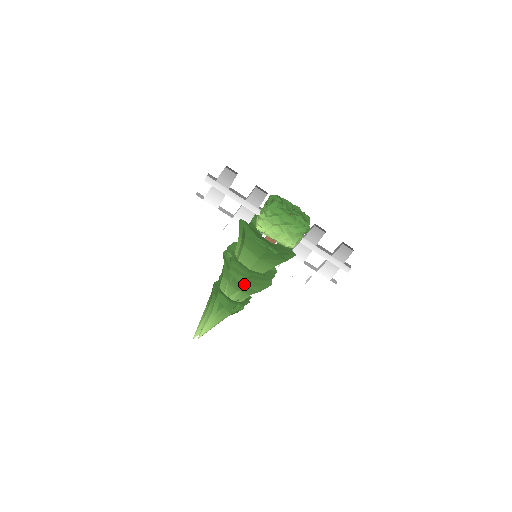
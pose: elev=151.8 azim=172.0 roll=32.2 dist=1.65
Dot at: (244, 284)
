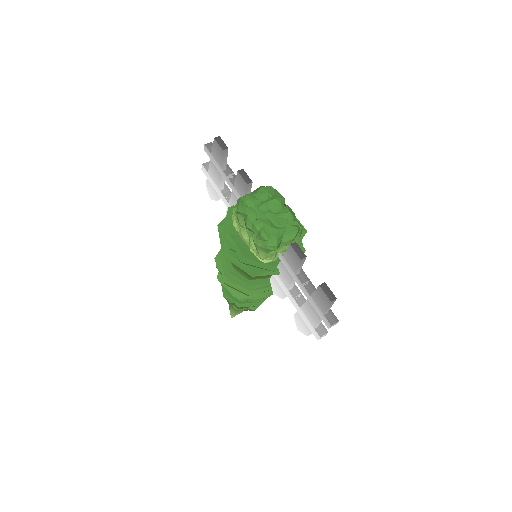
Dot at: occluded
